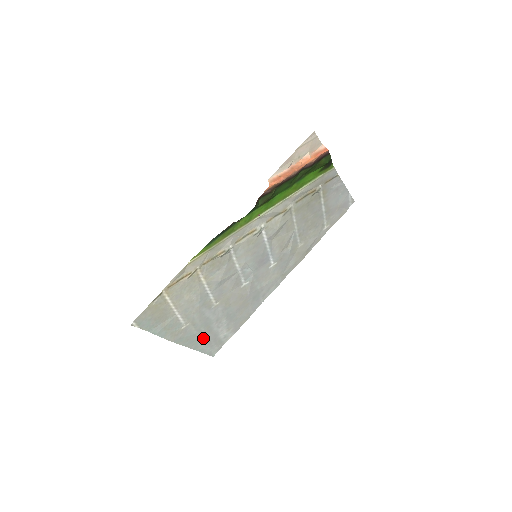
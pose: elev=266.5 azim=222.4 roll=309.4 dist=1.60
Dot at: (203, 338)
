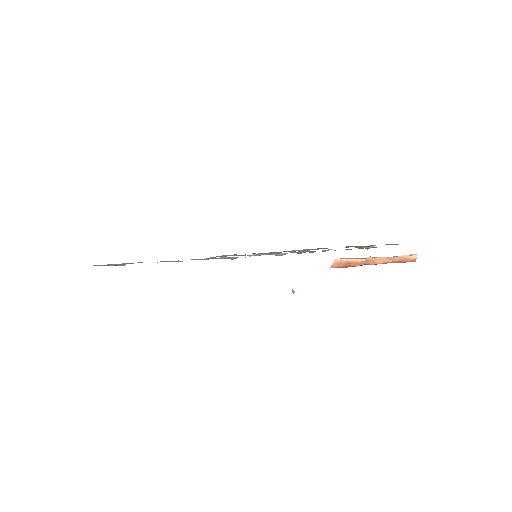
Dot at: occluded
